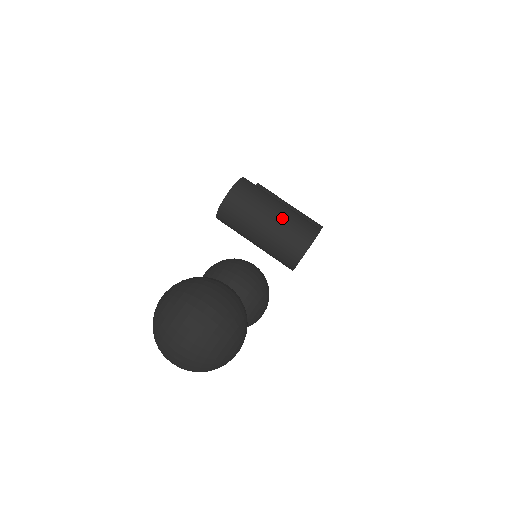
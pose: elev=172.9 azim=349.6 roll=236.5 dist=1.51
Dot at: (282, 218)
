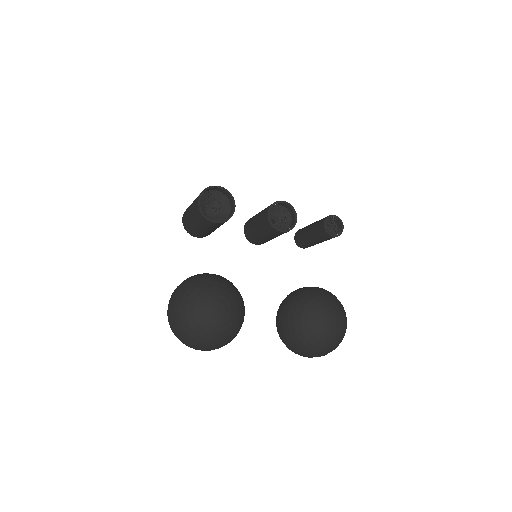
Dot at: occluded
